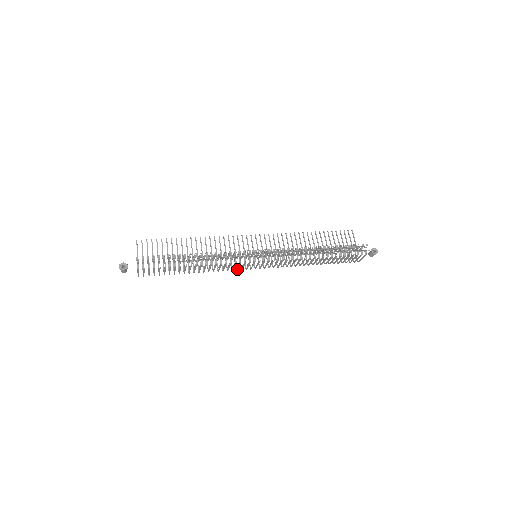
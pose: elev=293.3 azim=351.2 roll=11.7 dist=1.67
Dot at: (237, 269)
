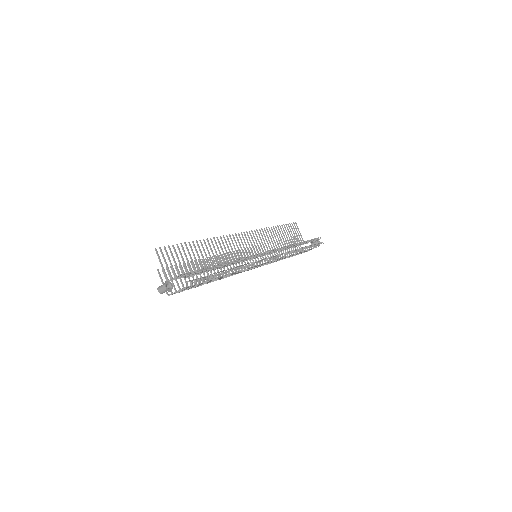
Dot at: occluded
